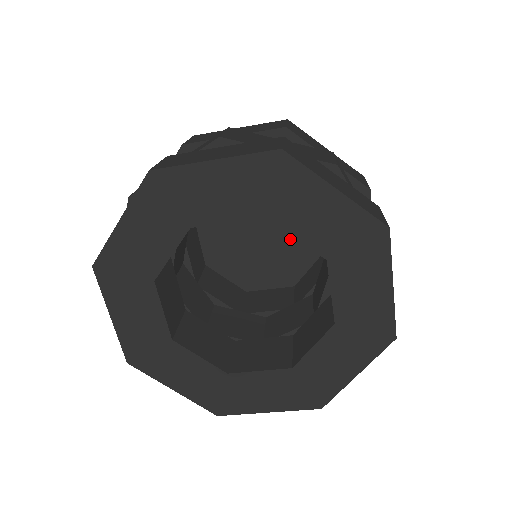
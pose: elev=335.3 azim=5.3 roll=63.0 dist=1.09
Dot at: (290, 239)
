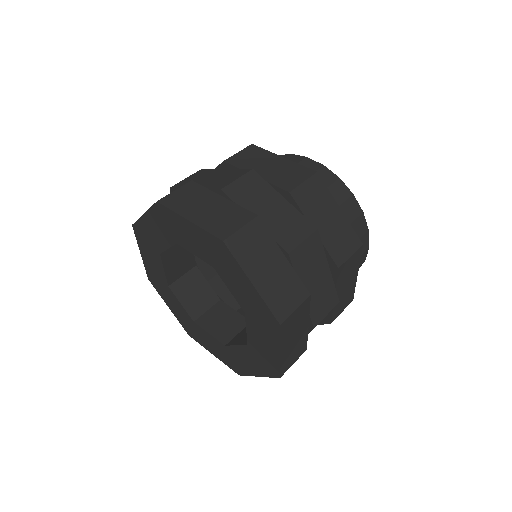
Dot at: occluded
